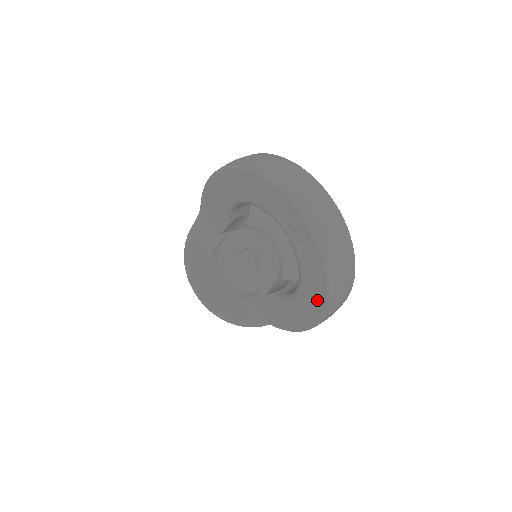
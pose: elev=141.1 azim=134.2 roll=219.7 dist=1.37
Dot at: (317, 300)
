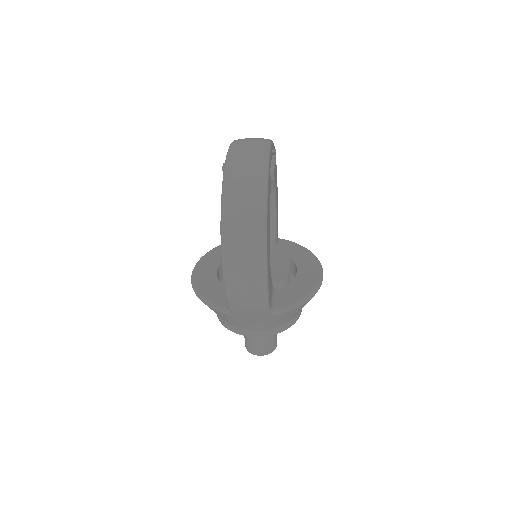
Dot at: occluded
